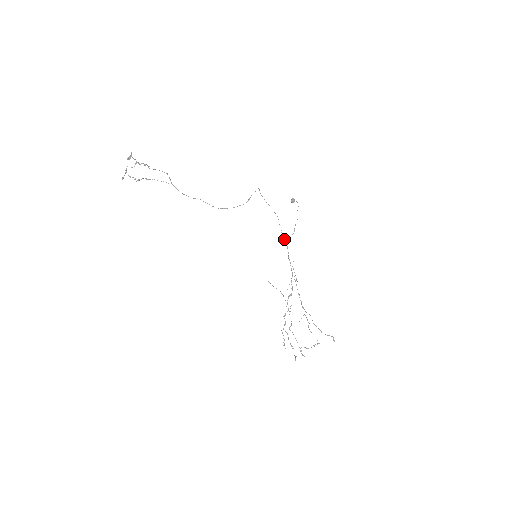
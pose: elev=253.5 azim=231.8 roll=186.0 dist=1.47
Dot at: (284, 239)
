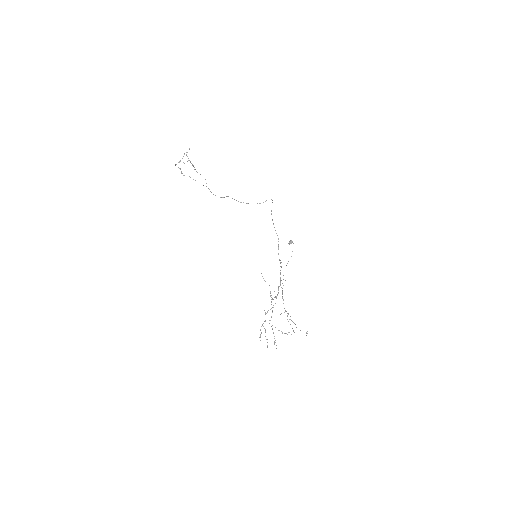
Dot at: (279, 259)
